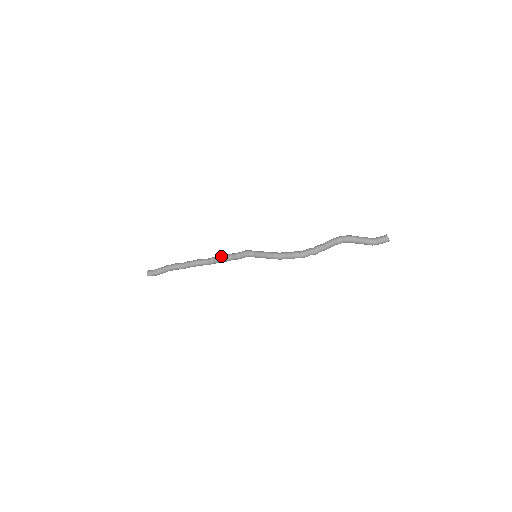
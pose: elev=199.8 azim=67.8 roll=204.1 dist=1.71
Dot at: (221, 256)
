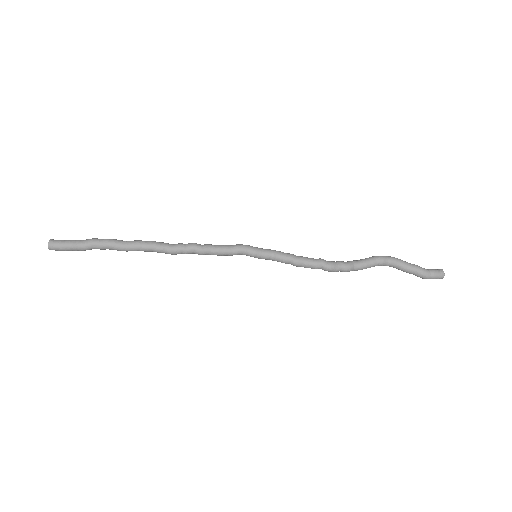
Dot at: occluded
